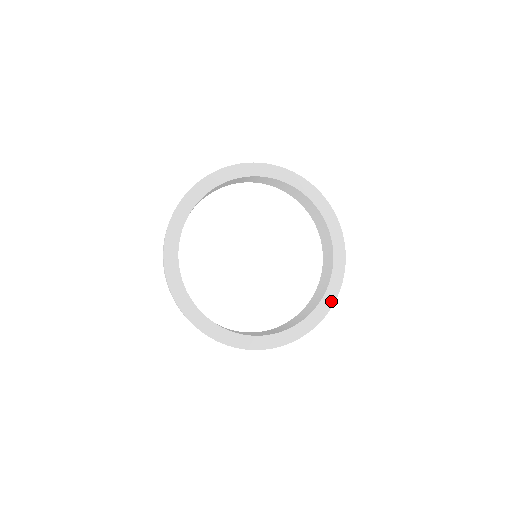
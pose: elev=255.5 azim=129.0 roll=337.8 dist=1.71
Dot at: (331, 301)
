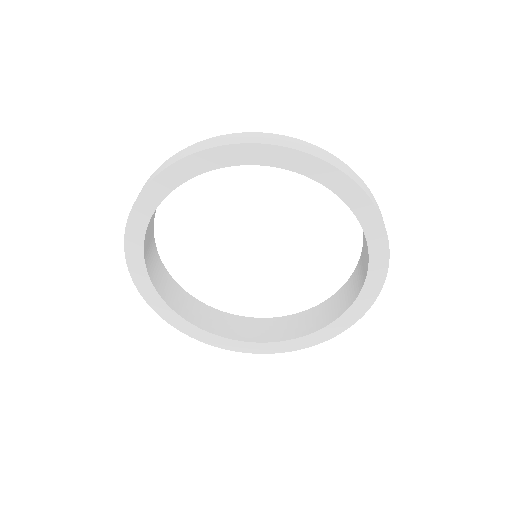
Dot at: (360, 312)
